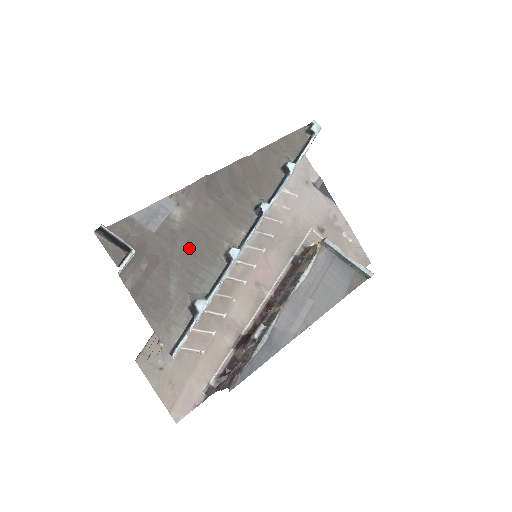
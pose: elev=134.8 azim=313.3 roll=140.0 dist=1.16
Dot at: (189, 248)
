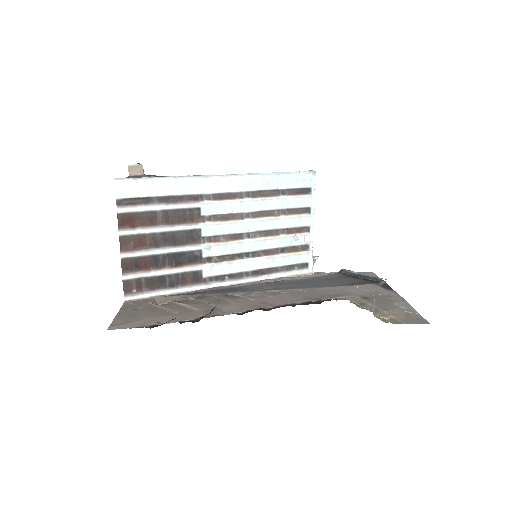
Dot at: occluded
